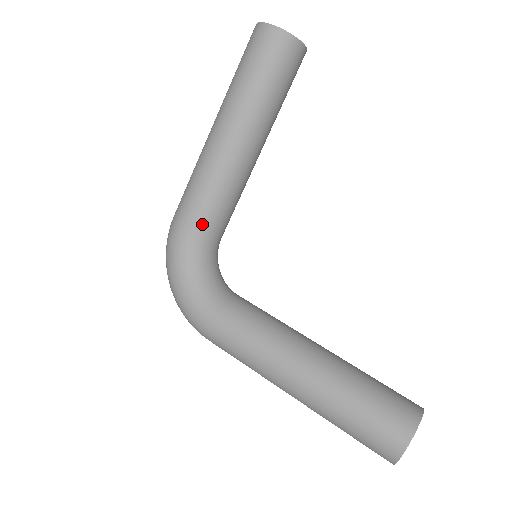
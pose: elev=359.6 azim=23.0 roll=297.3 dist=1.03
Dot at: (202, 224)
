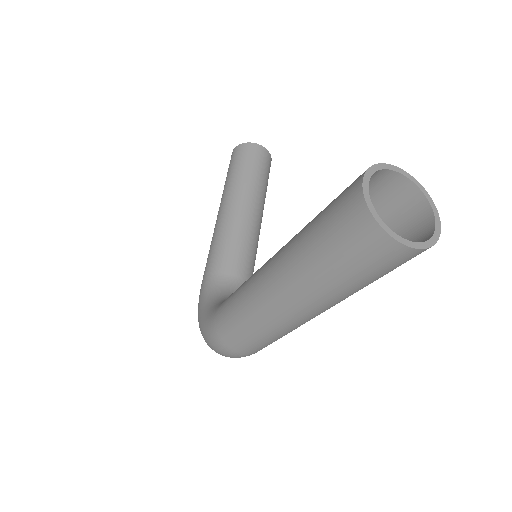
Dot at: (214, 268)
